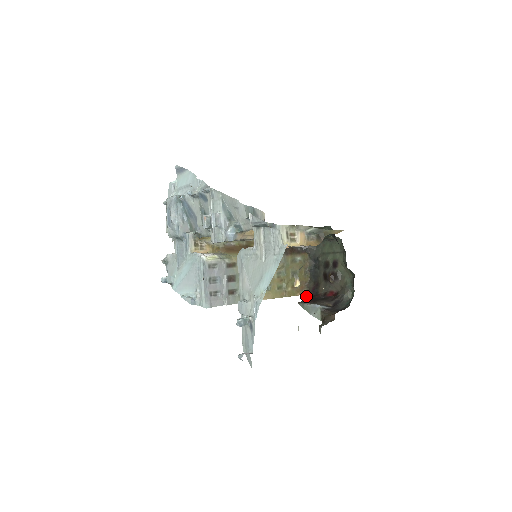
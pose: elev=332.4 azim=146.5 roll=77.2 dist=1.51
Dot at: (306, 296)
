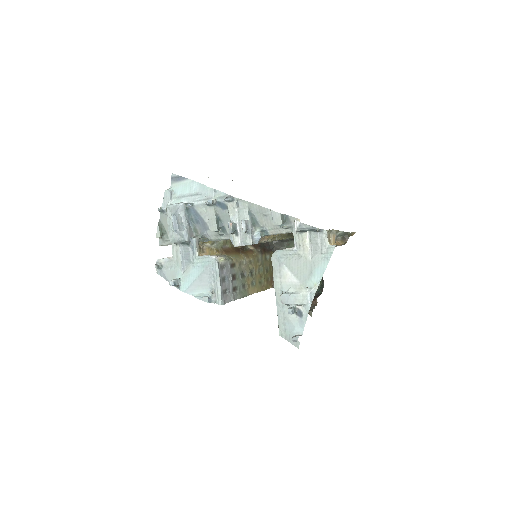
Dot at: occluded
